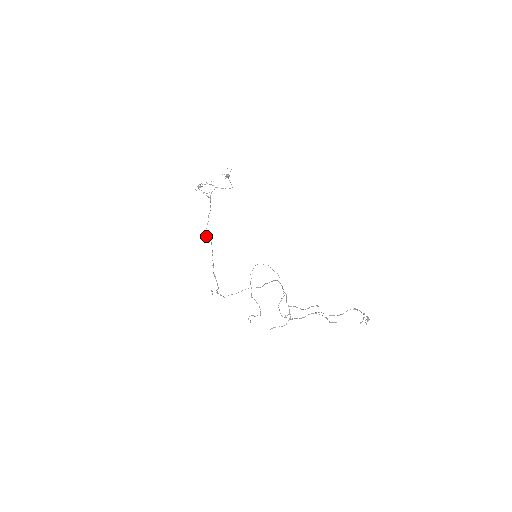
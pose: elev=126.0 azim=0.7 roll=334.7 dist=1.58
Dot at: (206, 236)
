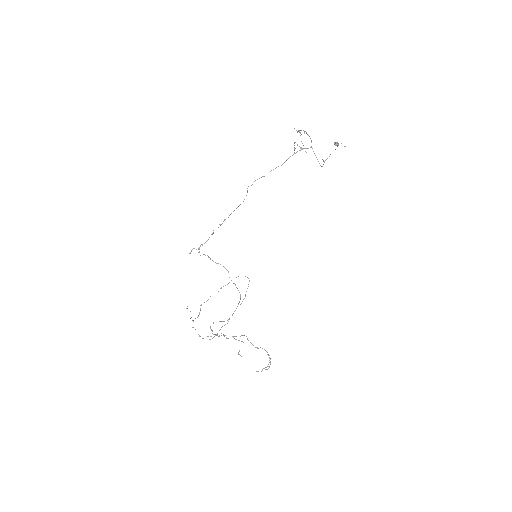
Dot at: occluded
